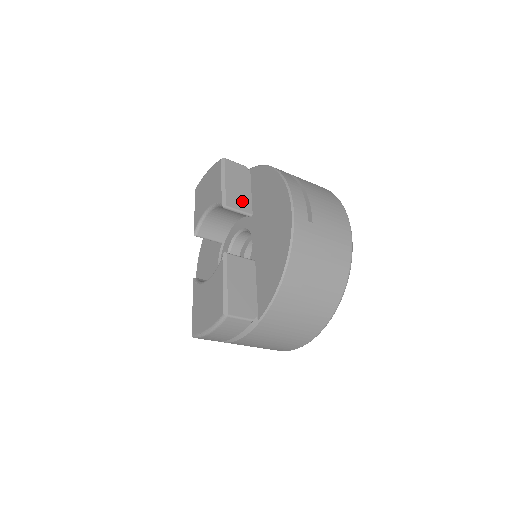
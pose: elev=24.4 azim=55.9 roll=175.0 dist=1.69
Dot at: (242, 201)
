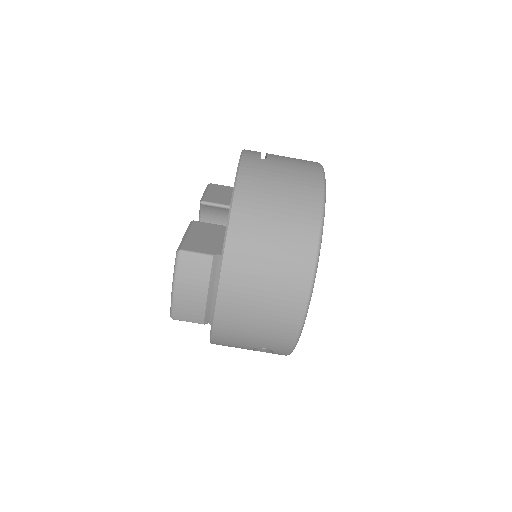
Dot at: (223, 200)
